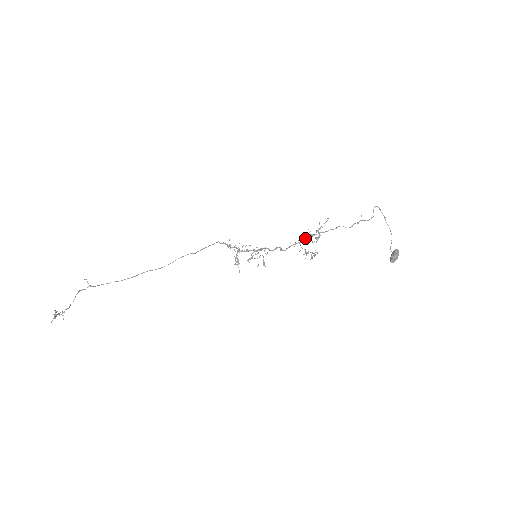
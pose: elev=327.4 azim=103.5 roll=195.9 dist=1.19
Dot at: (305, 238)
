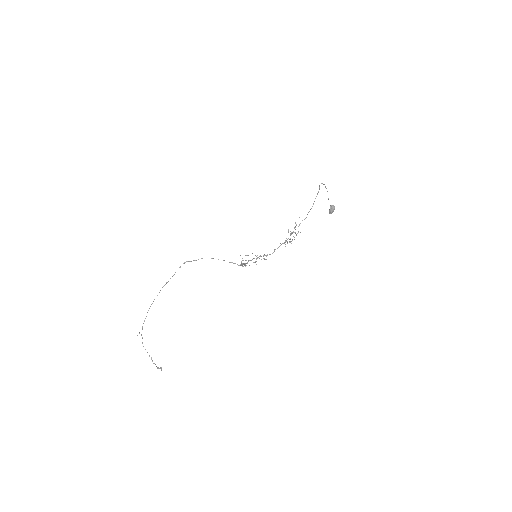
Dot at: occluded
